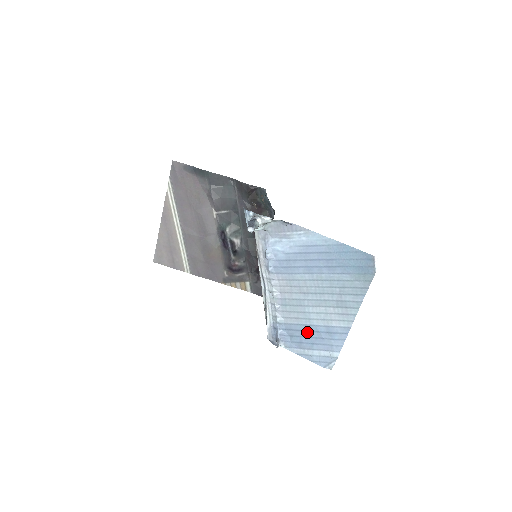
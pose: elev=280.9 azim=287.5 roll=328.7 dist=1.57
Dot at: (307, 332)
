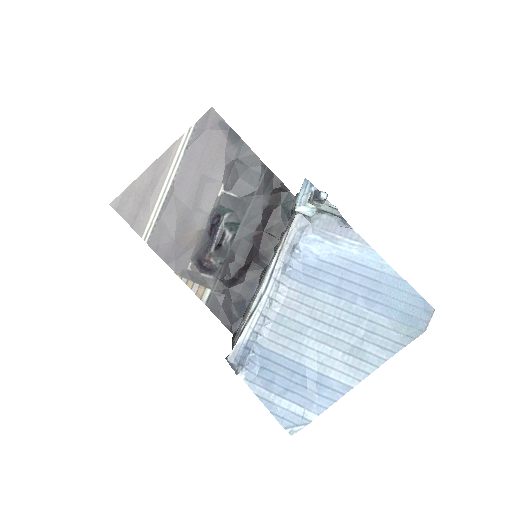
Dot at: (289, 371)
